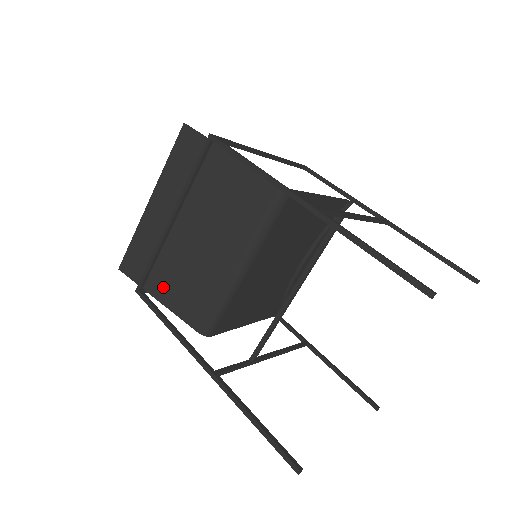
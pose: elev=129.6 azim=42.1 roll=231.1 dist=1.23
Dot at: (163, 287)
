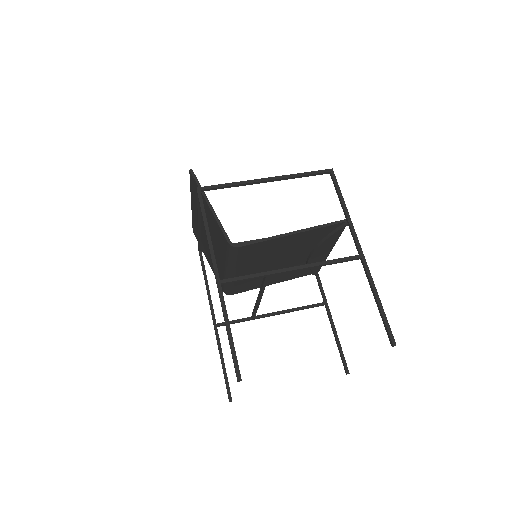
Dot at: (207, 256)
